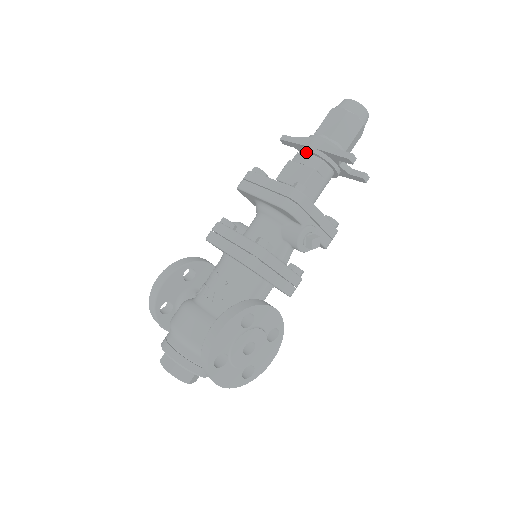
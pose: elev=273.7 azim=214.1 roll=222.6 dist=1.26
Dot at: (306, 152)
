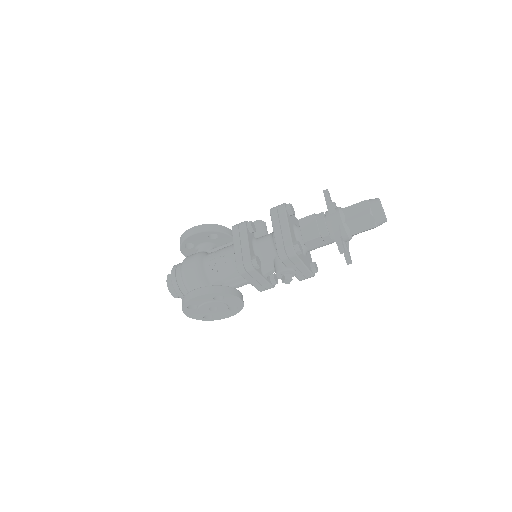
Dot at: (327, 218)
